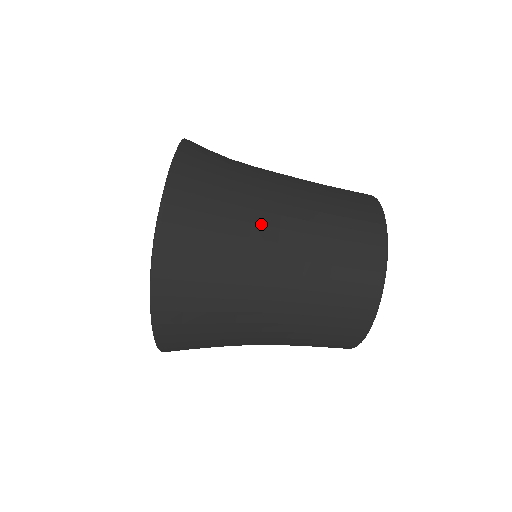
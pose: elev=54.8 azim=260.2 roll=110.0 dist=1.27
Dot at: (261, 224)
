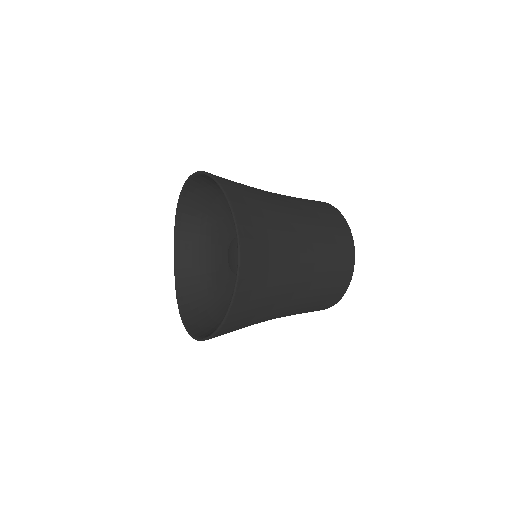
Dot at: (272, 315)
